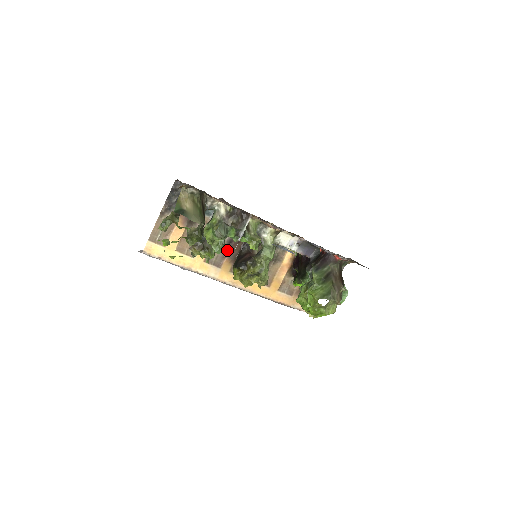
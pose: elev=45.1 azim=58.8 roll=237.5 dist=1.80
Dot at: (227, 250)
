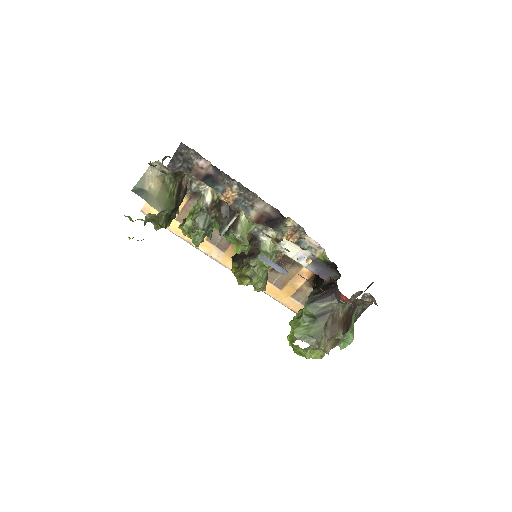
Dot at: occluded
